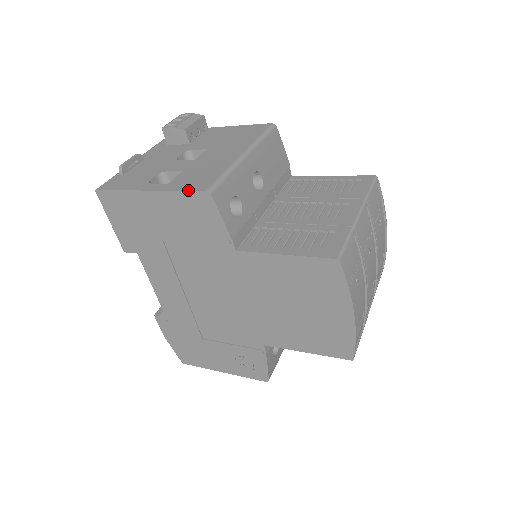
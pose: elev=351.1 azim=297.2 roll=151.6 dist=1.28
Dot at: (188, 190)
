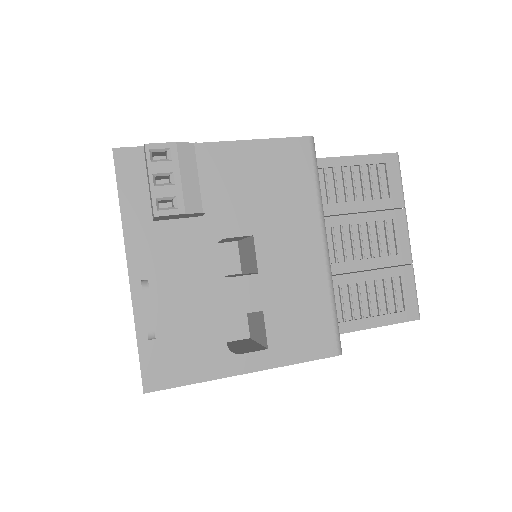
Dot at: occluded
